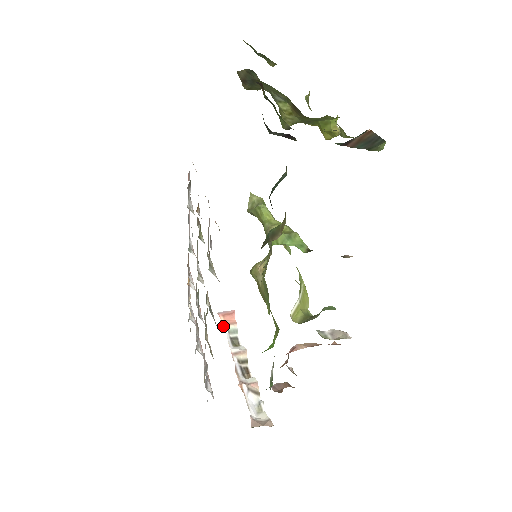
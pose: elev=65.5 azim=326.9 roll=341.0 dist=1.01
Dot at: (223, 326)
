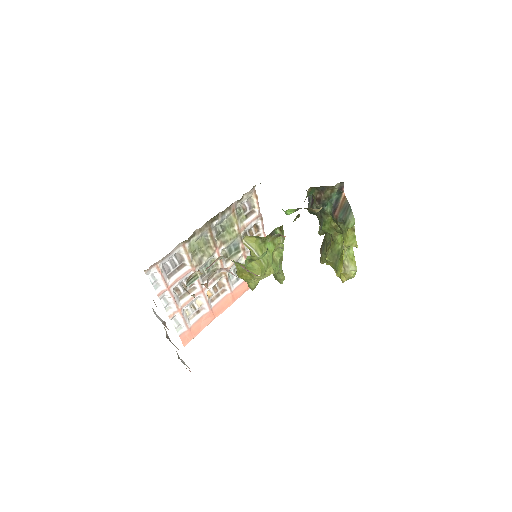
Dot at: (184, 362)
